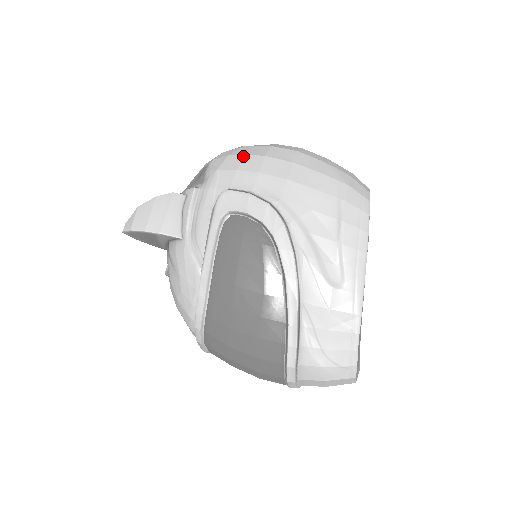
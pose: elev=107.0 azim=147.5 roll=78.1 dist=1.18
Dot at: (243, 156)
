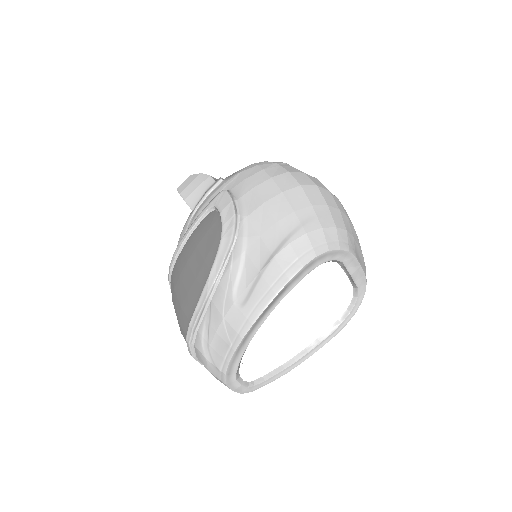
Dot at: (261, 170)
